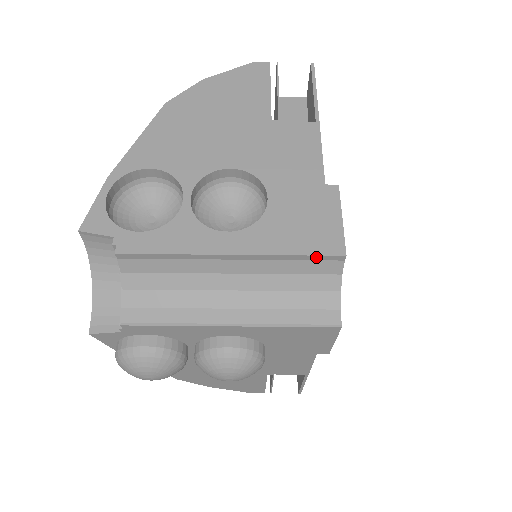
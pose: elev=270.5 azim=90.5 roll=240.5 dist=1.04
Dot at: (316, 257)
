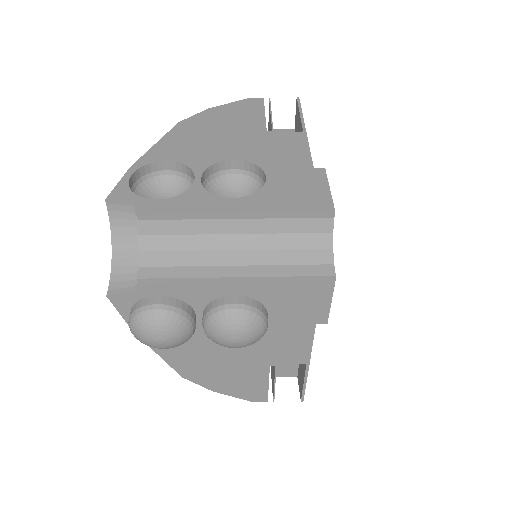
Dot at: (309, 214)
